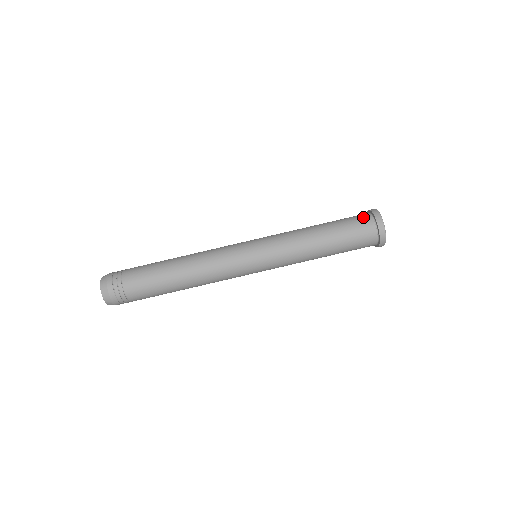
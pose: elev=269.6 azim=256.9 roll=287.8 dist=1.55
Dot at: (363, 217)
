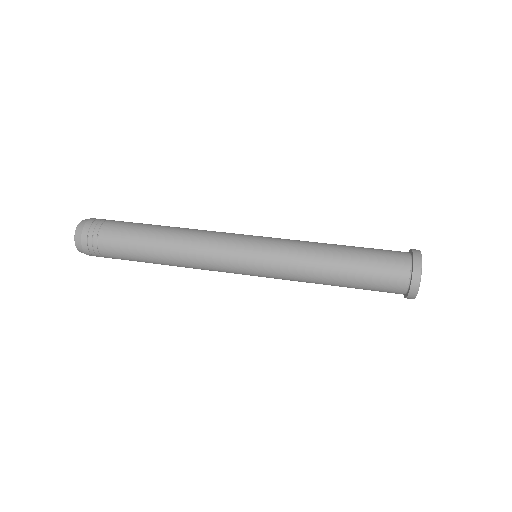
Dot at: occluded
